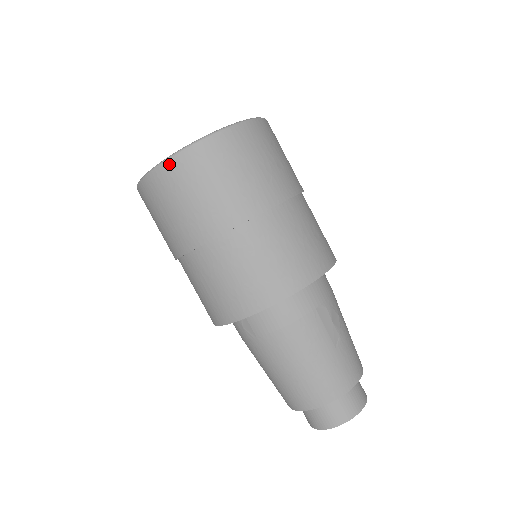
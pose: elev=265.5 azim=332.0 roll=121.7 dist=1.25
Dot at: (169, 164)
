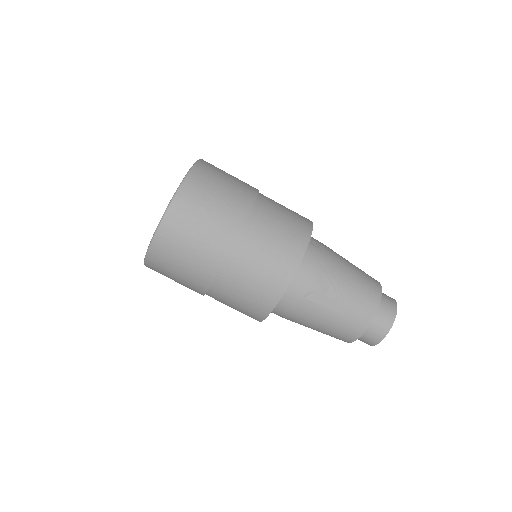
Dot at: (148, 266)
